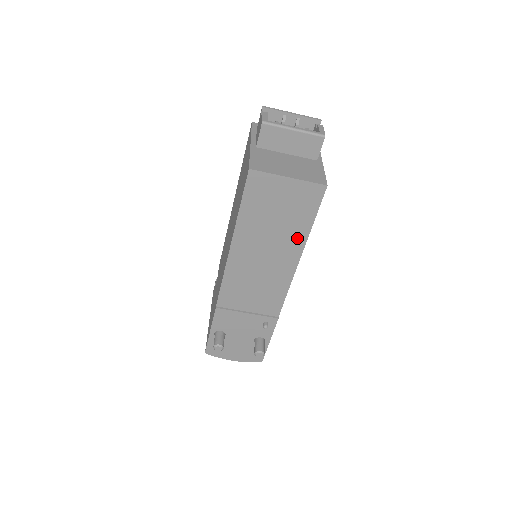
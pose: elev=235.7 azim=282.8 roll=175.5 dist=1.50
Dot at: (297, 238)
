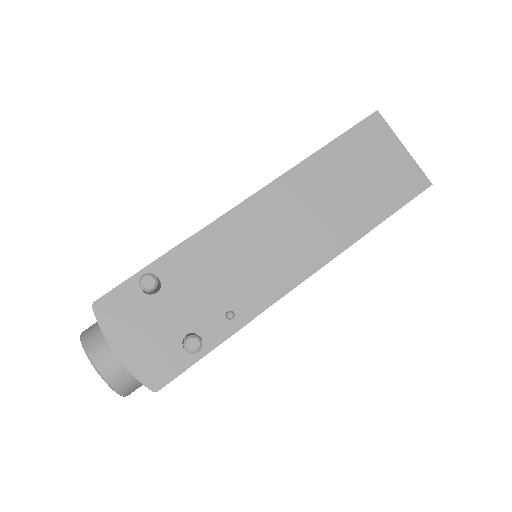
Dot at: (364, 218)
